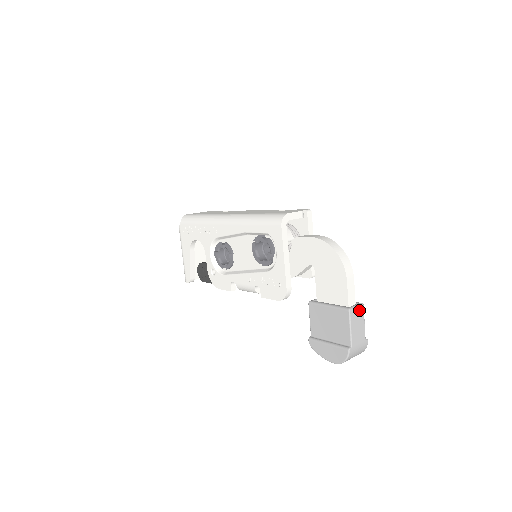
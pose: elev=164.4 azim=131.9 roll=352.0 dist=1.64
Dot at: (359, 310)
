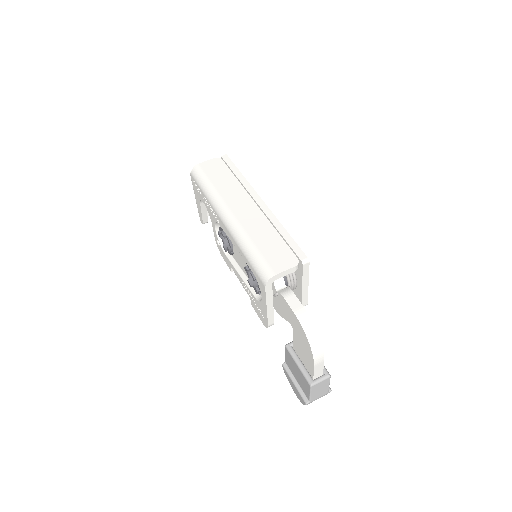
Dot at: (324, 381)
